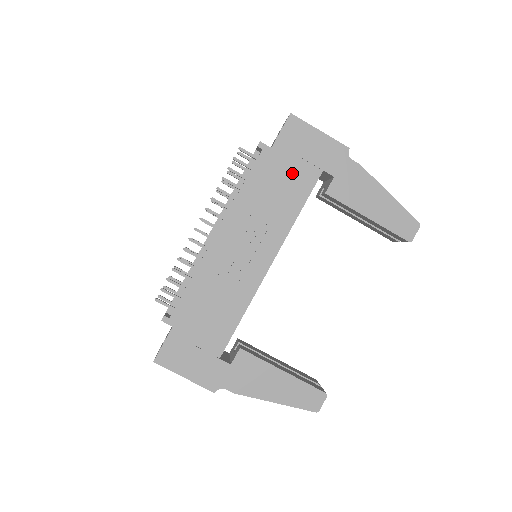
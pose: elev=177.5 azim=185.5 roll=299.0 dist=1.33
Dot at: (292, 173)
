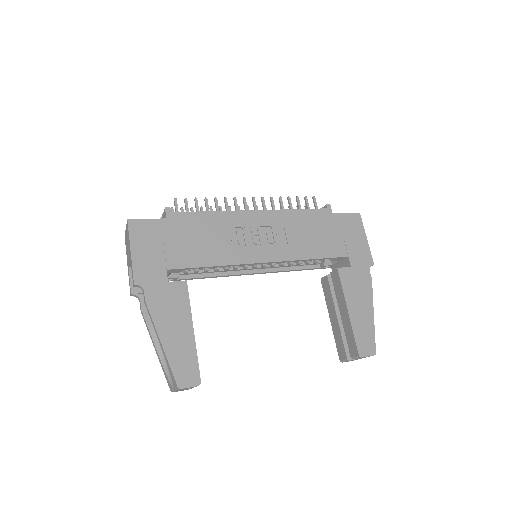
Dot at: (330, 237)
